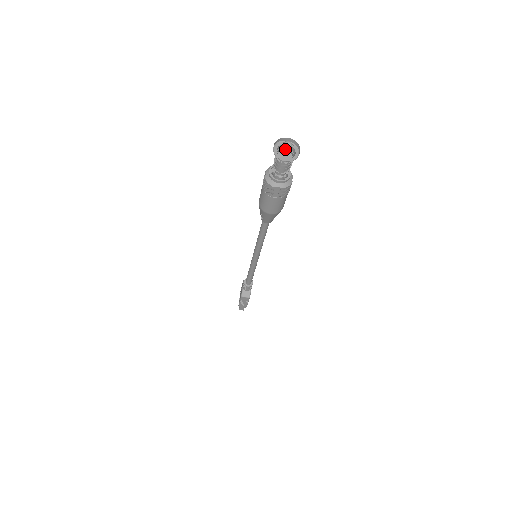
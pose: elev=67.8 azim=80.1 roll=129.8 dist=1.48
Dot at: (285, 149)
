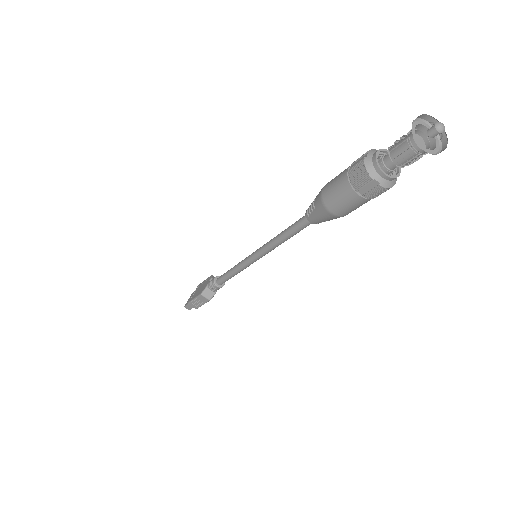
Dot at: (430, 132)
